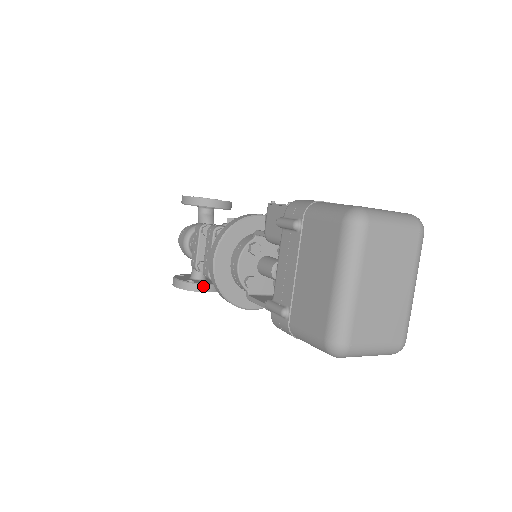
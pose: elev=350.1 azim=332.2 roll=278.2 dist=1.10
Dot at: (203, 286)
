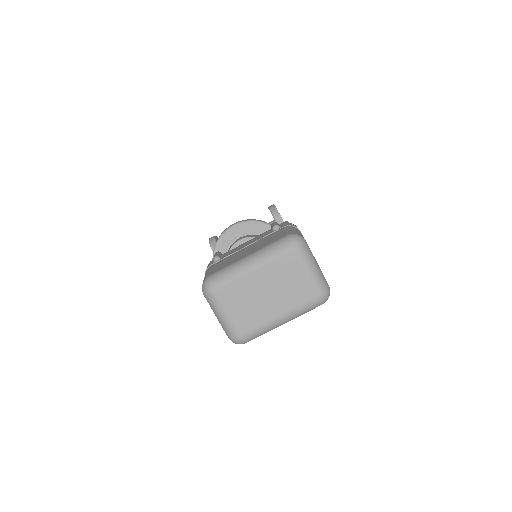
Dot at: occluded
